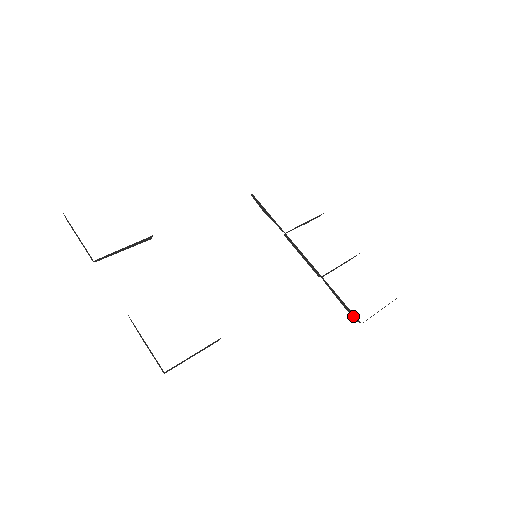
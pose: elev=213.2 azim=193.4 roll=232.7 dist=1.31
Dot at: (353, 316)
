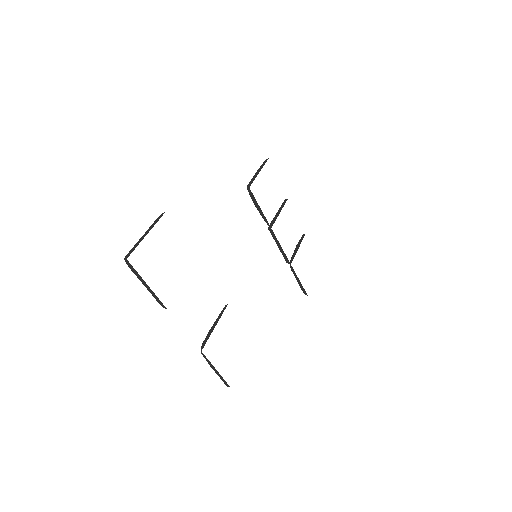
Dot at: (304, 291)
